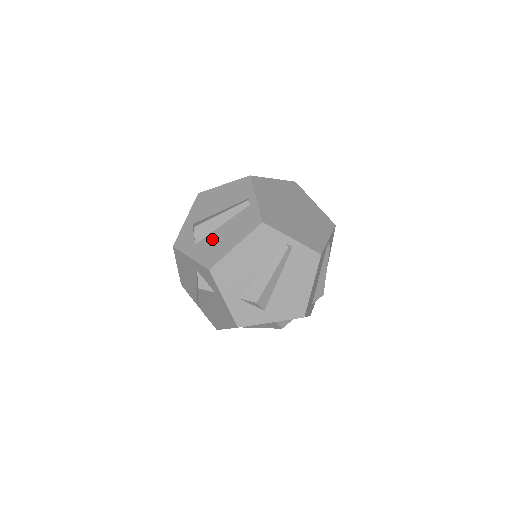
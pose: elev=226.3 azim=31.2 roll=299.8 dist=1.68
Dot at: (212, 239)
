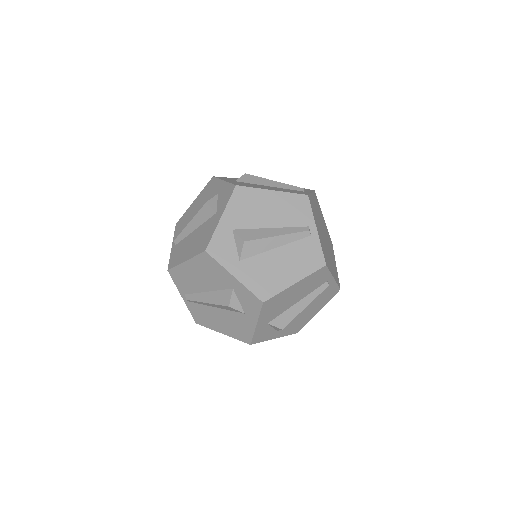
Dot at: (254, 184)
